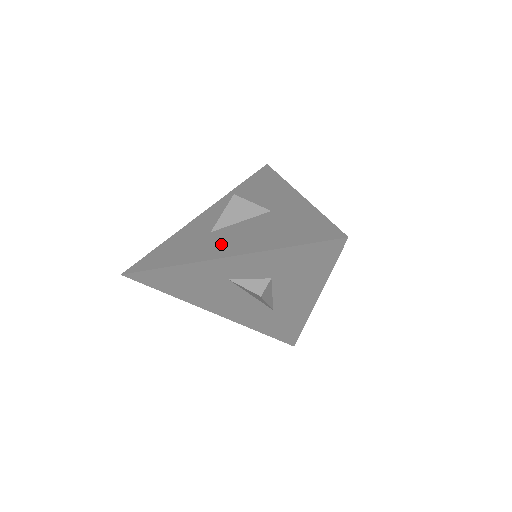
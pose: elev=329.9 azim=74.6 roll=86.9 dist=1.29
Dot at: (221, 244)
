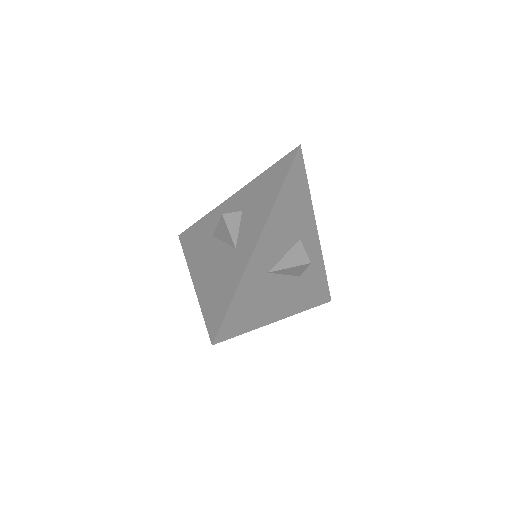
Dot at: (202, 262)
